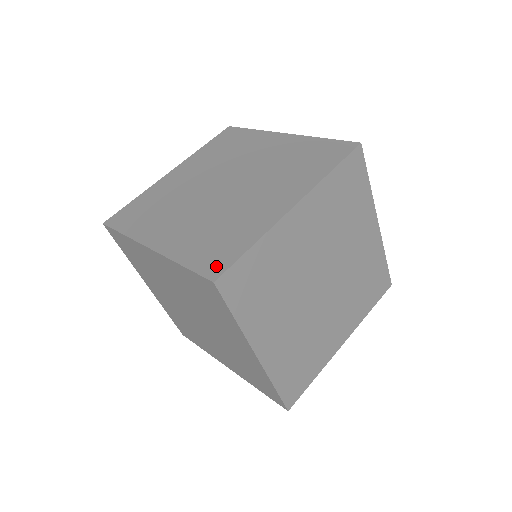
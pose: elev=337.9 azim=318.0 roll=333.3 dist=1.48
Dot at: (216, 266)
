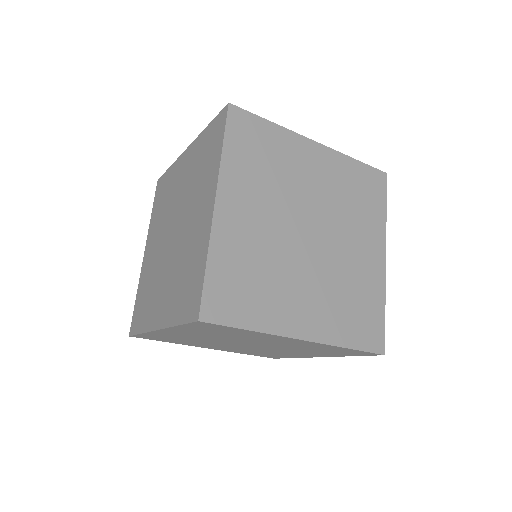
Dot at: (216, 308)
